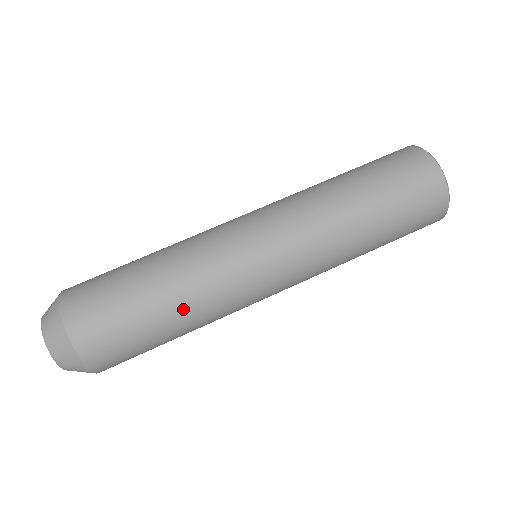
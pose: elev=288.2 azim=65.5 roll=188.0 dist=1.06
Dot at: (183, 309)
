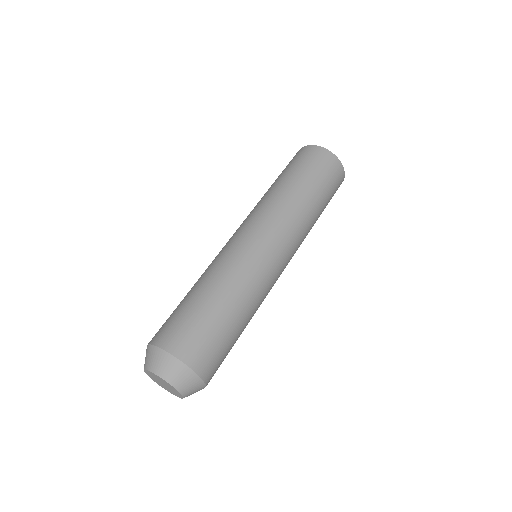
Dot at: occluded
